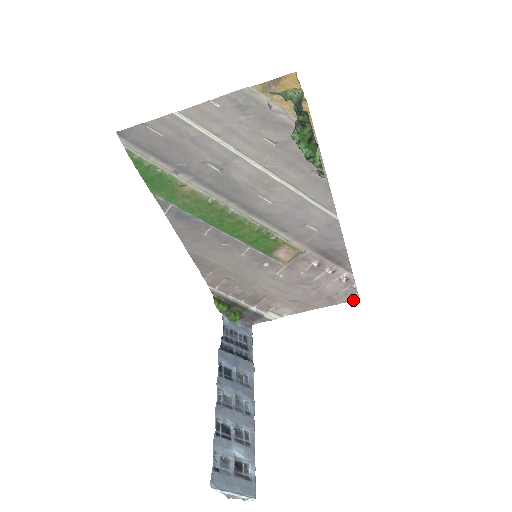
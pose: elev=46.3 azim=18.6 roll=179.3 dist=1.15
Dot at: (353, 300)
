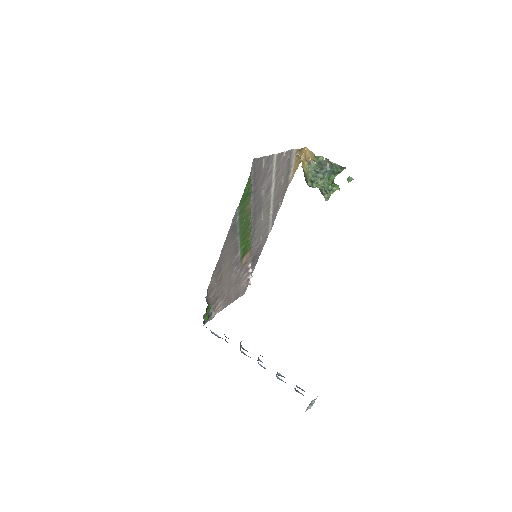
Dot at: (243, 294)
